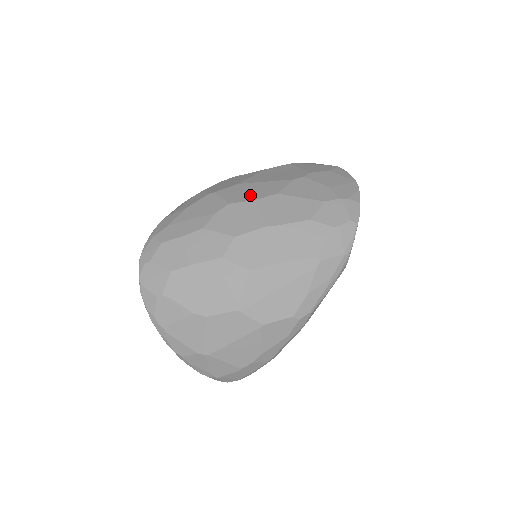
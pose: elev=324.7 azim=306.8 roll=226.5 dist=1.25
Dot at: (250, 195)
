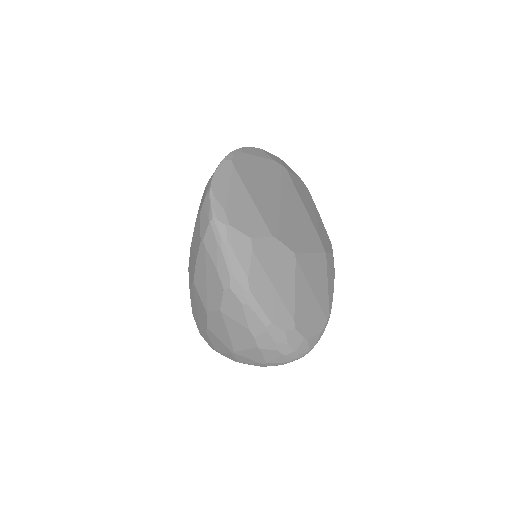
Dot at: occluded
